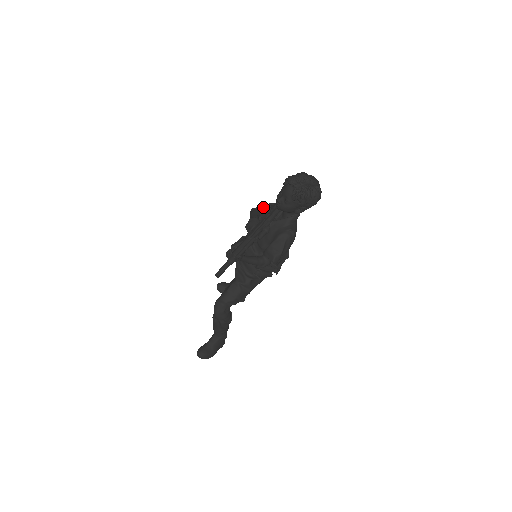
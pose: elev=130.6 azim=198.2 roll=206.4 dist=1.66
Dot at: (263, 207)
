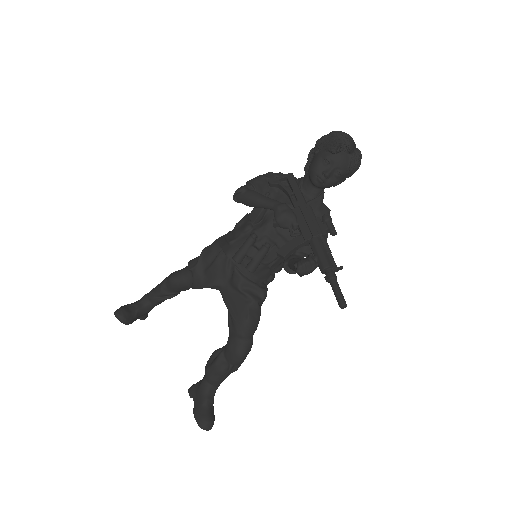
Dot at: (256, 184)
